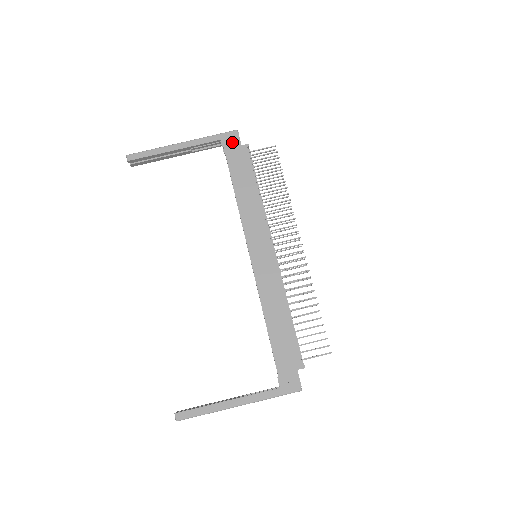
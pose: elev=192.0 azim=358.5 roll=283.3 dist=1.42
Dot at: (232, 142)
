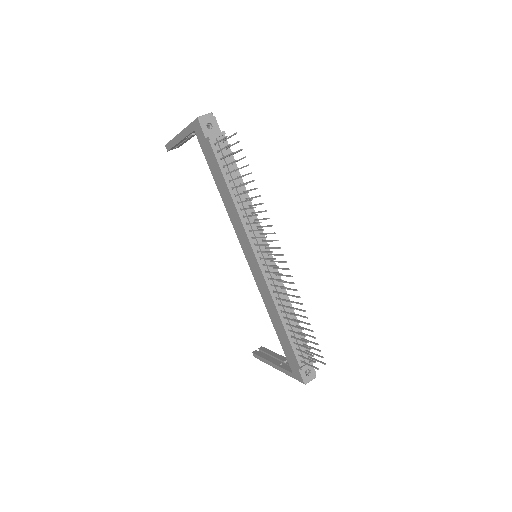
Dot at: (200, 134)
